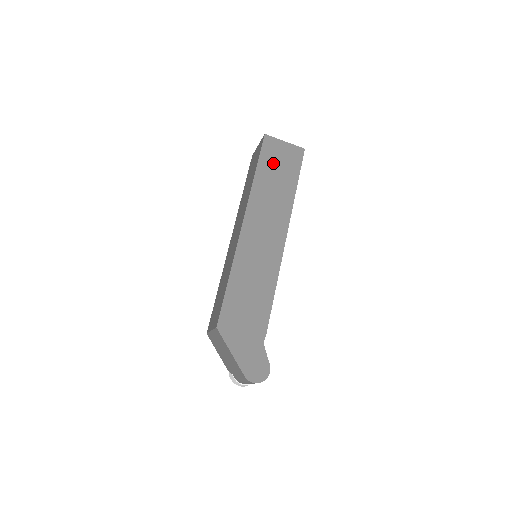
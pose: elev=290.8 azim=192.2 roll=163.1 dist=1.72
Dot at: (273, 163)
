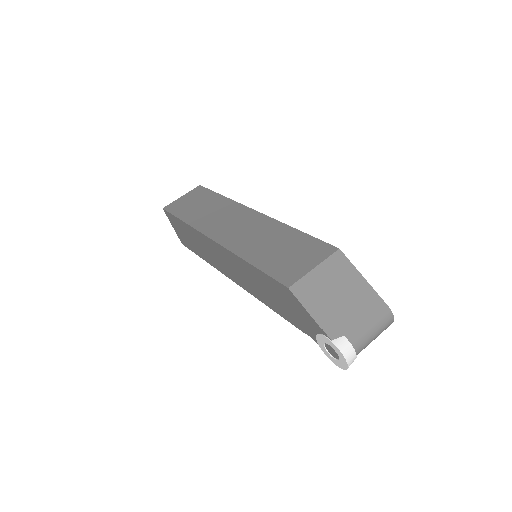
Dot at: occluded
